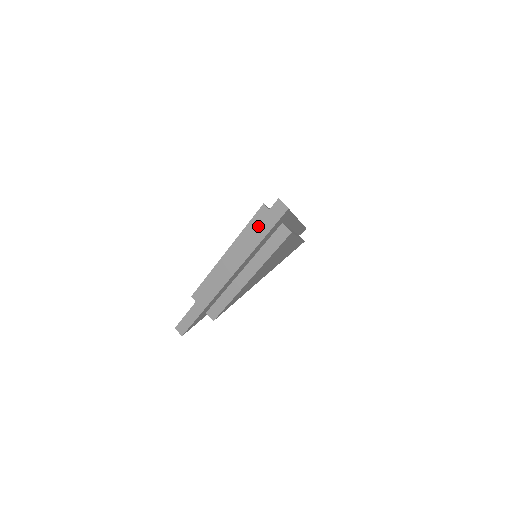
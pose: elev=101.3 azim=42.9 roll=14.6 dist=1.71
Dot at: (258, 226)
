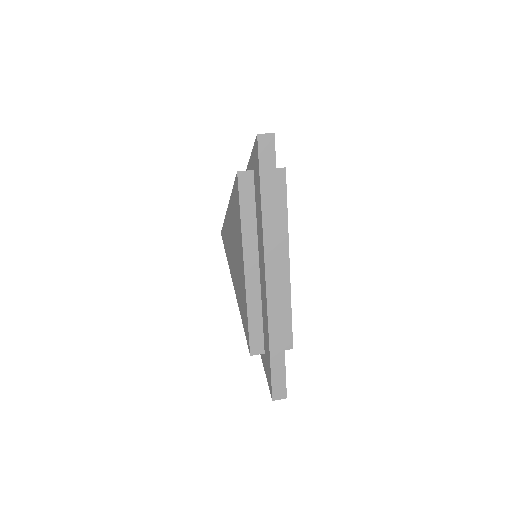
Dot at: (262, 184)
